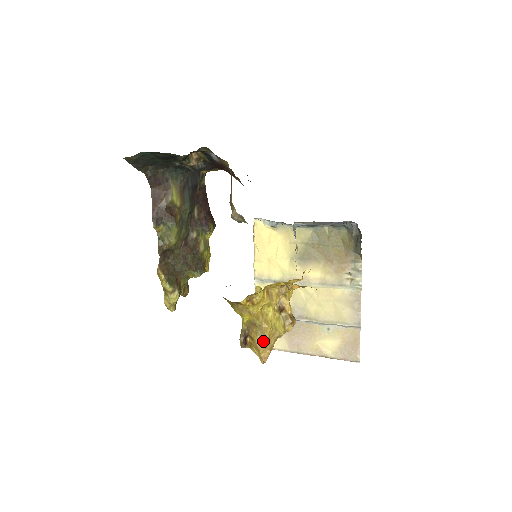
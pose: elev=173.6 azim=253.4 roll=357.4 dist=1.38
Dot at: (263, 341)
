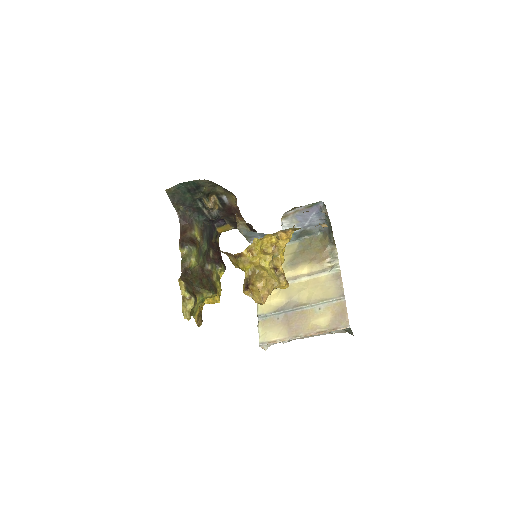
Dot at: (261, 281)
